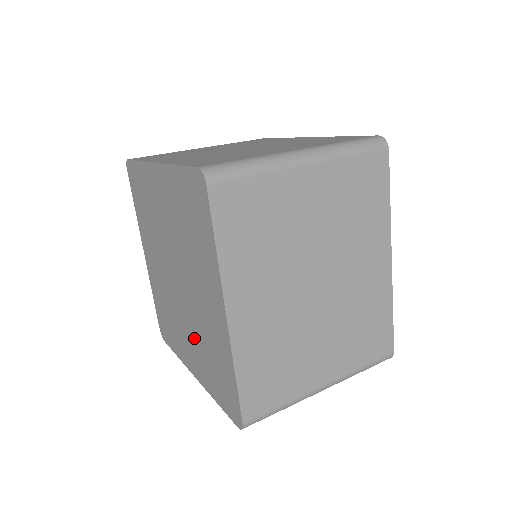
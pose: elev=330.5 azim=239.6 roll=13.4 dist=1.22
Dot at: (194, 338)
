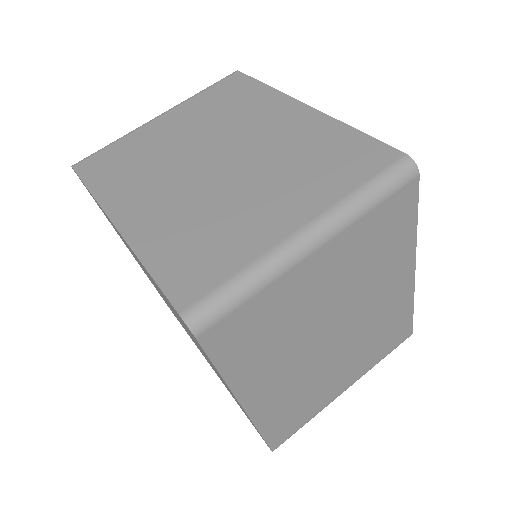
Dot at: occluded
